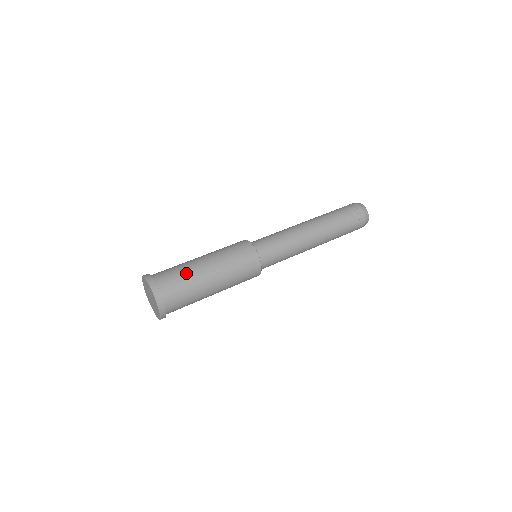
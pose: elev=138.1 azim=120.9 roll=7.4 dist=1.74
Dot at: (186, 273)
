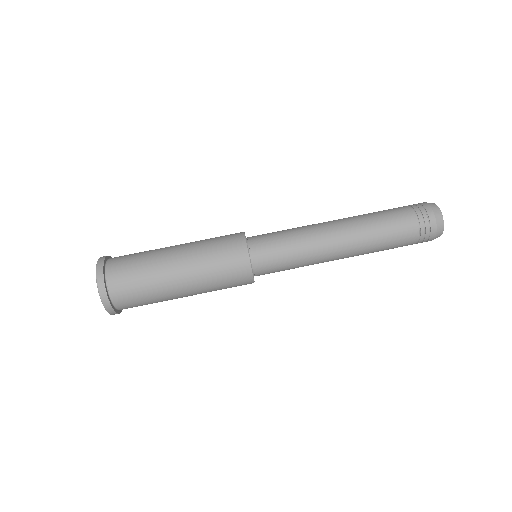
Dot at: (148, 276)
